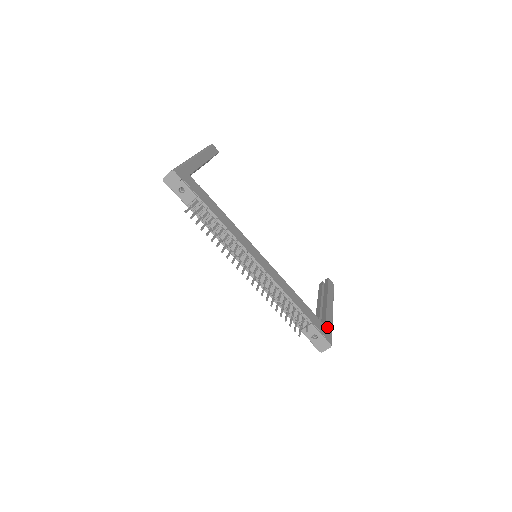
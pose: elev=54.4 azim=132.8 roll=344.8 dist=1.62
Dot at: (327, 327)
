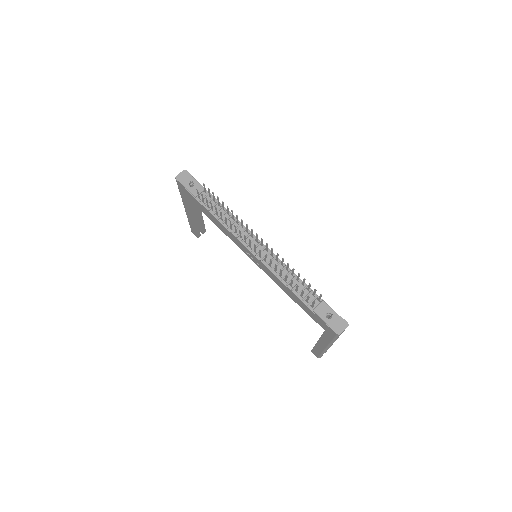
Dot at: occluded
